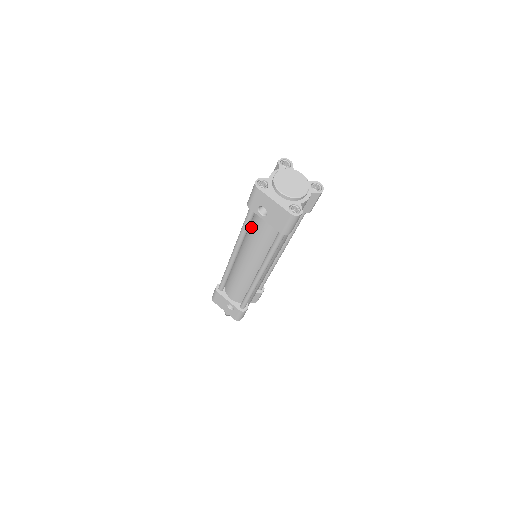
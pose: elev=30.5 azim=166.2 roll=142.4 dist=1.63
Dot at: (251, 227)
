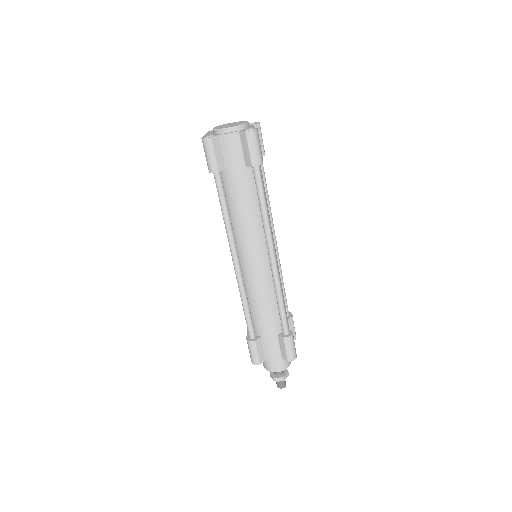
Dot at: occluded
